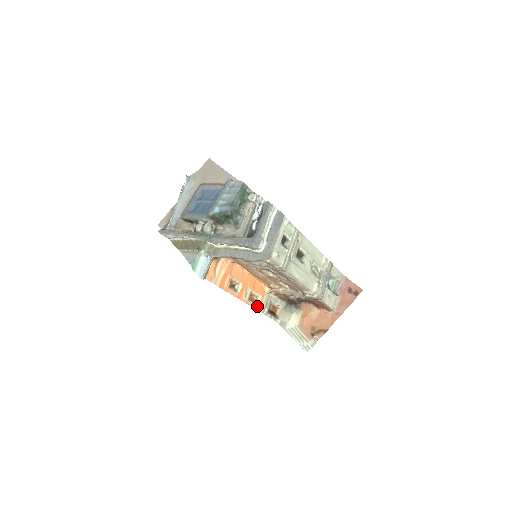
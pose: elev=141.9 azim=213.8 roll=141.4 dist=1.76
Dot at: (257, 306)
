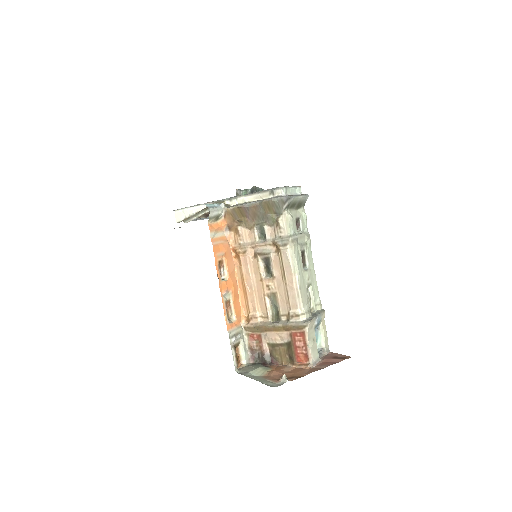
Dot at: (228, 322)
